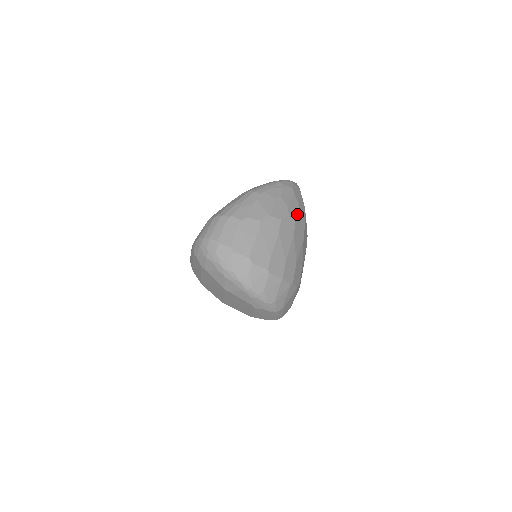
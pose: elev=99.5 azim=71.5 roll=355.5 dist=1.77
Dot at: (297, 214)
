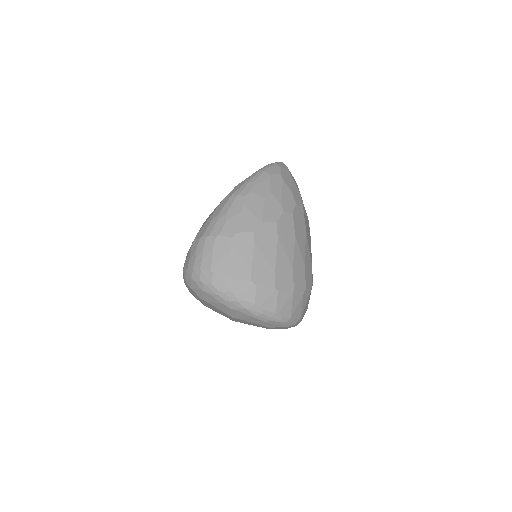
Dot at: (293, 206)
